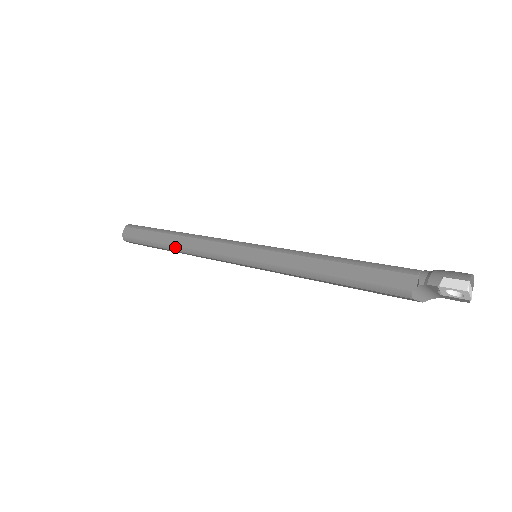
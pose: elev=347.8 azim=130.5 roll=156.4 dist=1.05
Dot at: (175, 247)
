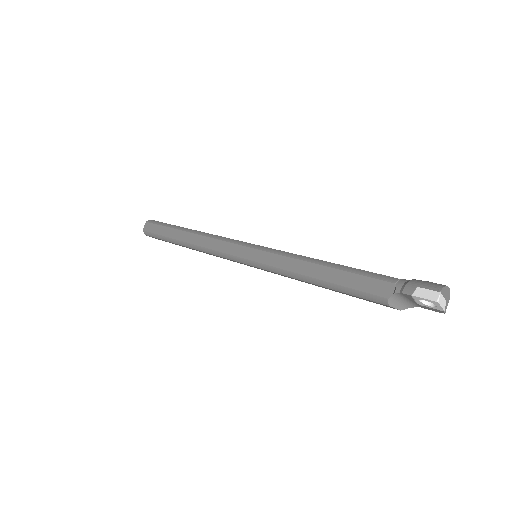
Dot at: (186, 243)
